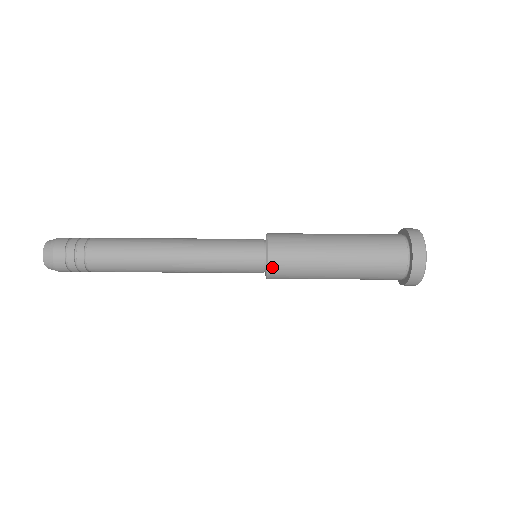
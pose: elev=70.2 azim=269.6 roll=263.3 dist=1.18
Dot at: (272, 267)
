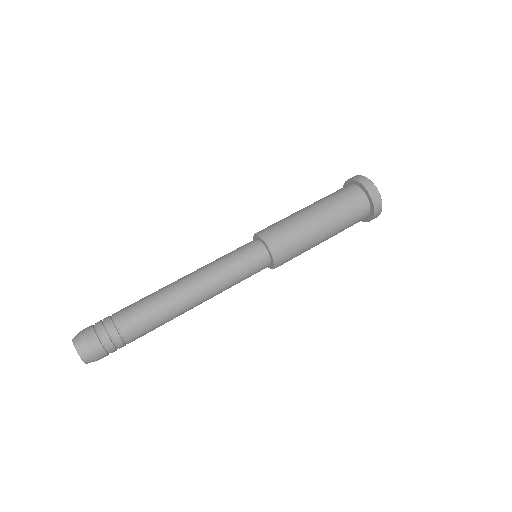
Dot at: (278, 258)
